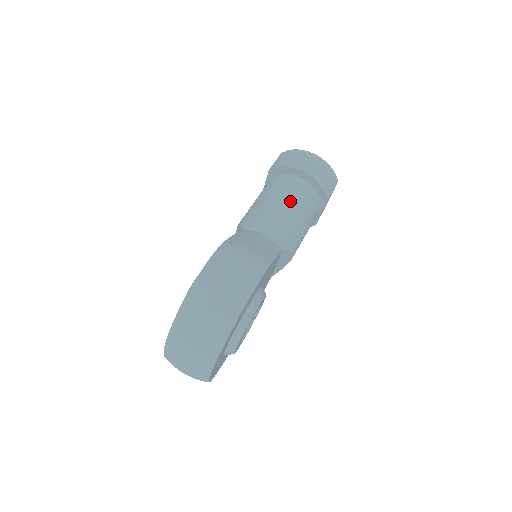
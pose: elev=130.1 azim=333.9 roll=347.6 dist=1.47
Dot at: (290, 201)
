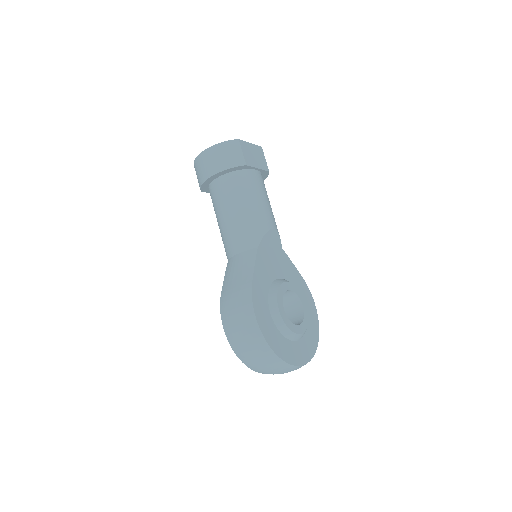
Dot at: (228, 207)
